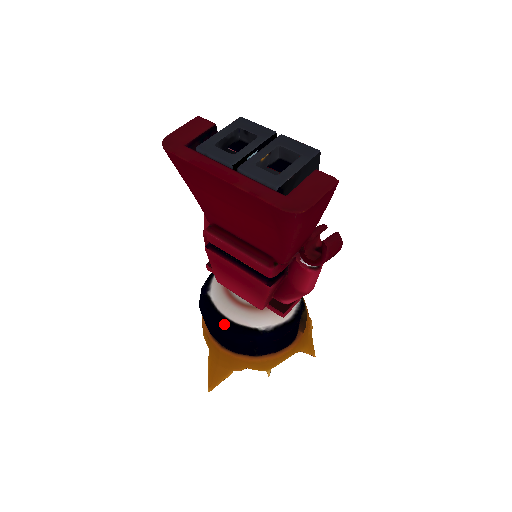
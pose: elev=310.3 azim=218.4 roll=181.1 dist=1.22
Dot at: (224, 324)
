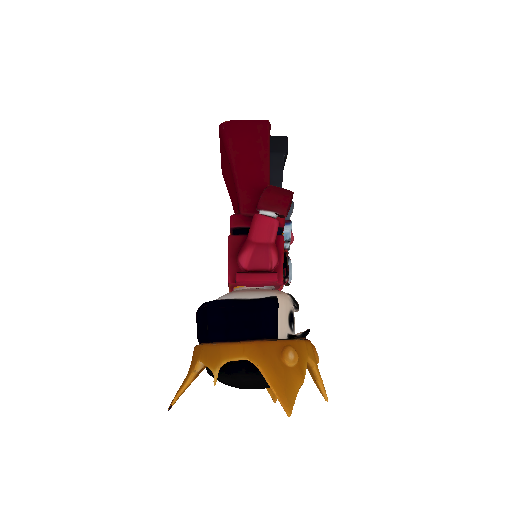
Dot at: occluded
